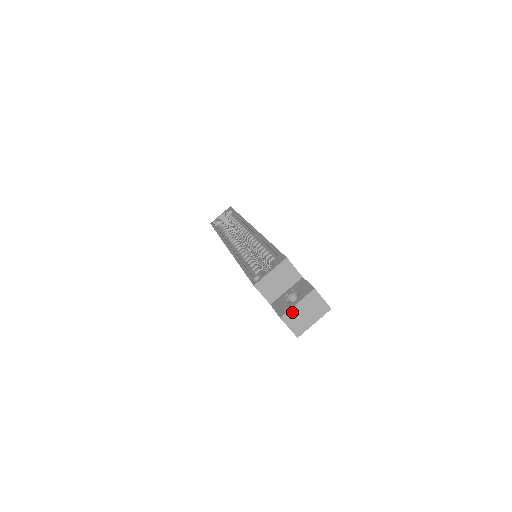
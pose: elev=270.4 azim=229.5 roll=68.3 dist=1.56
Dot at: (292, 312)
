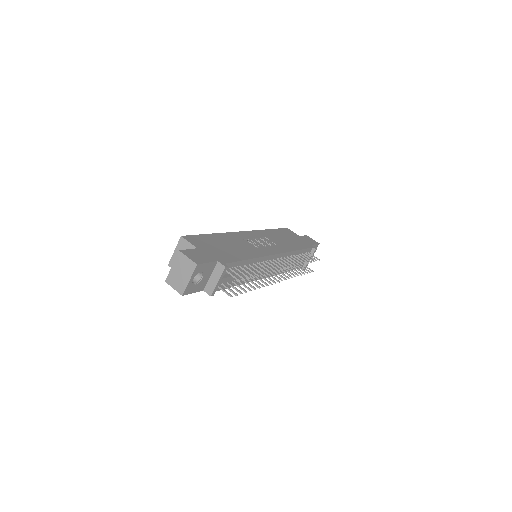
Dot at: (171, 275)
